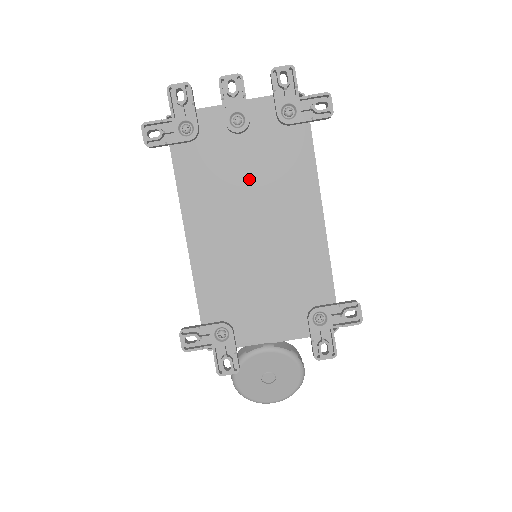
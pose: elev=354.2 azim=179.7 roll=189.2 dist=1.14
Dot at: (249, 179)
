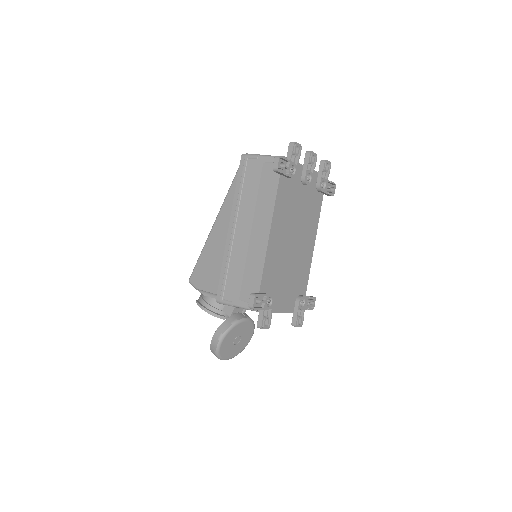
Dot at: (299, 212)
